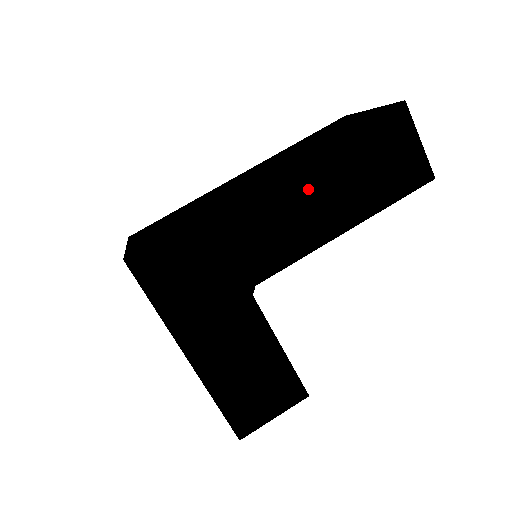
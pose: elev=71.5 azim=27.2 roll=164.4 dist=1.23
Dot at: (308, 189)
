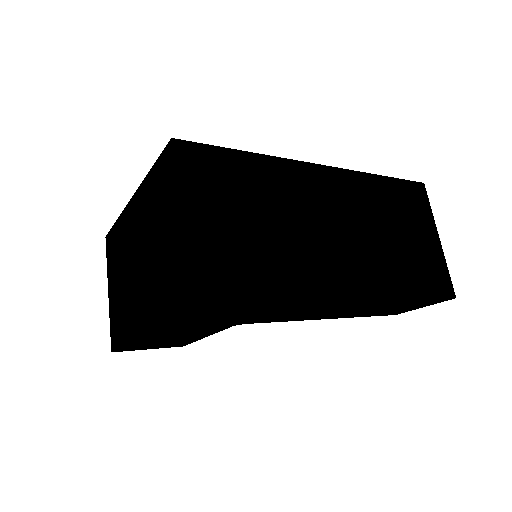
Dot at: (351, 308)
